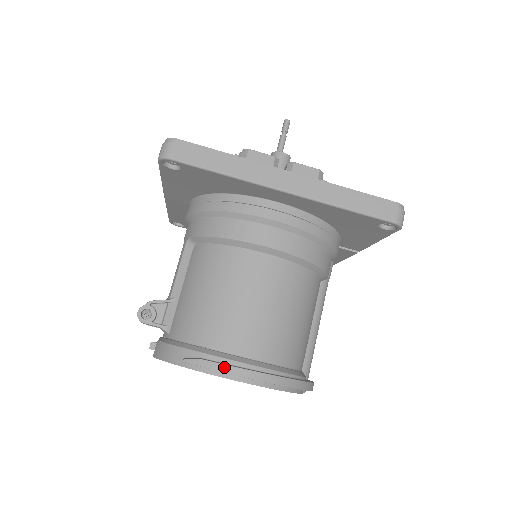
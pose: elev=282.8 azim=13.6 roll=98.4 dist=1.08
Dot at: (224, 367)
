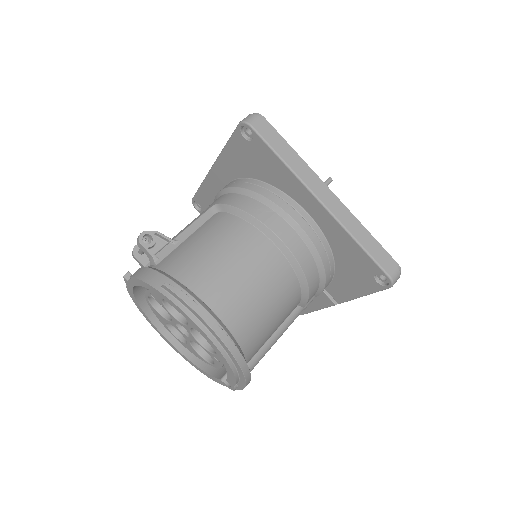
Dot at: (197, 307)
